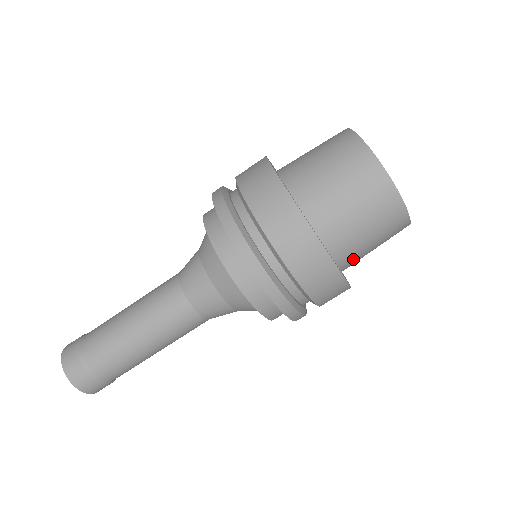
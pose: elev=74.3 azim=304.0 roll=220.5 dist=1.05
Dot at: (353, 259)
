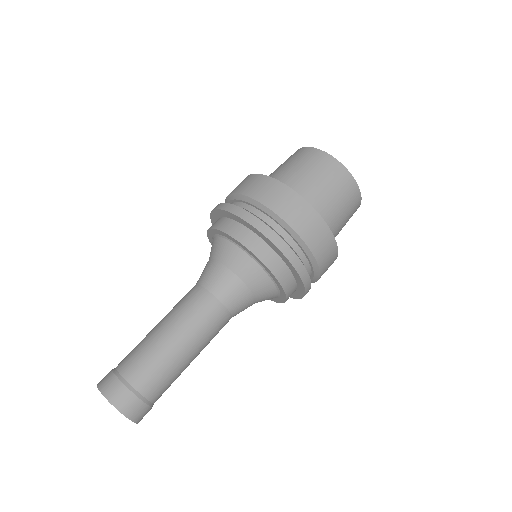
Dot at: (323, 212)
